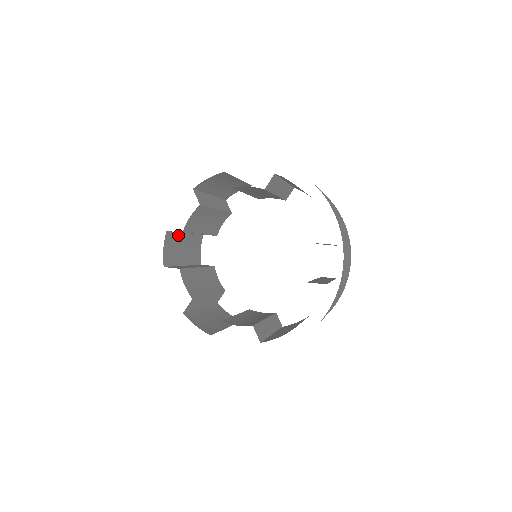
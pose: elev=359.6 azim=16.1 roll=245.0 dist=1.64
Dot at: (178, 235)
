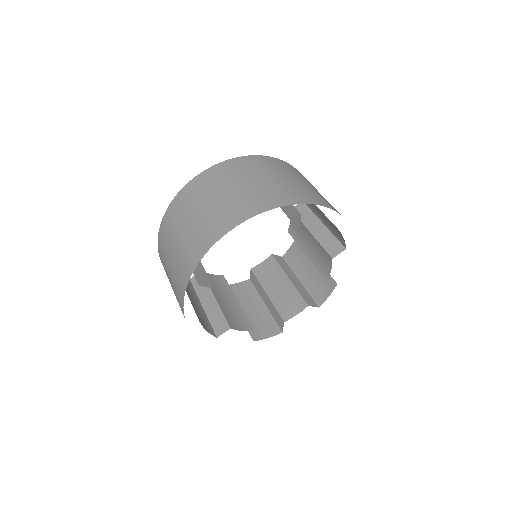
Dot at: occluded
